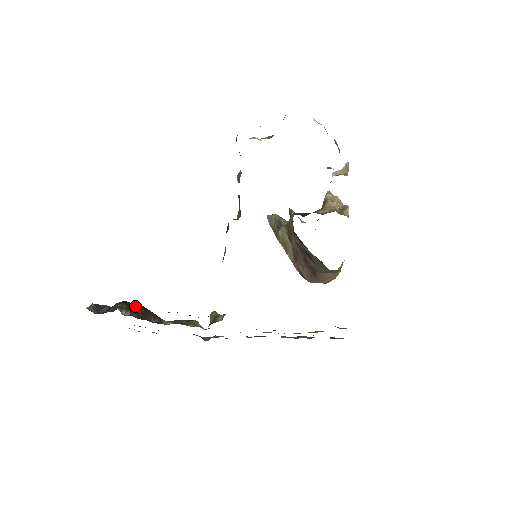
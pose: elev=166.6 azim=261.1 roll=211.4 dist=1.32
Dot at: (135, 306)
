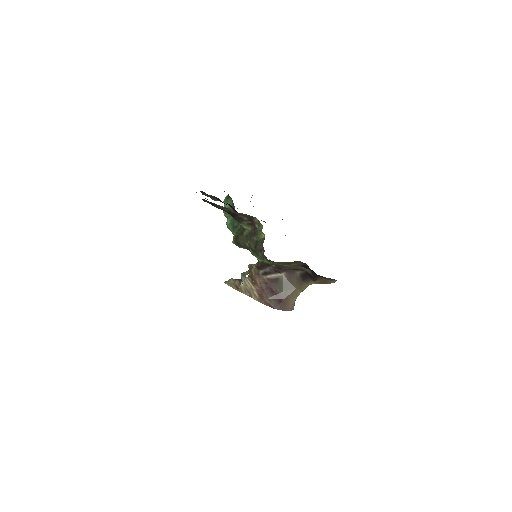
Dot at: occluded
